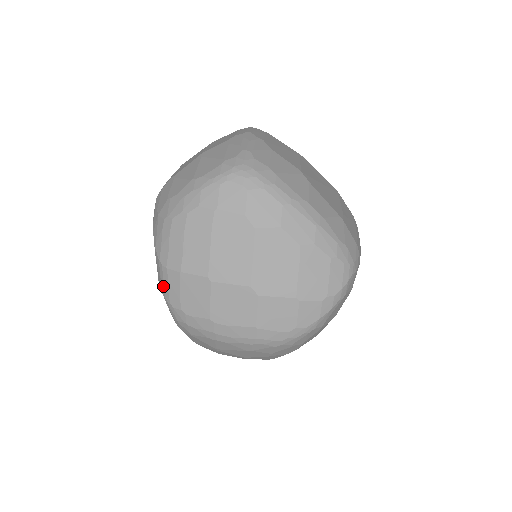
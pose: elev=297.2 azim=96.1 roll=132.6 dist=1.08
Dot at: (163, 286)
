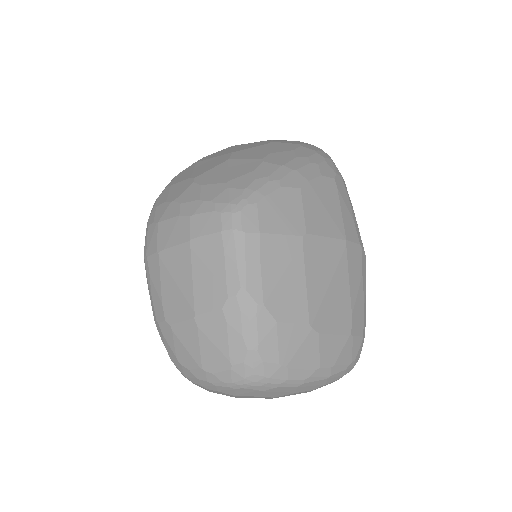
Dot at: occluded
